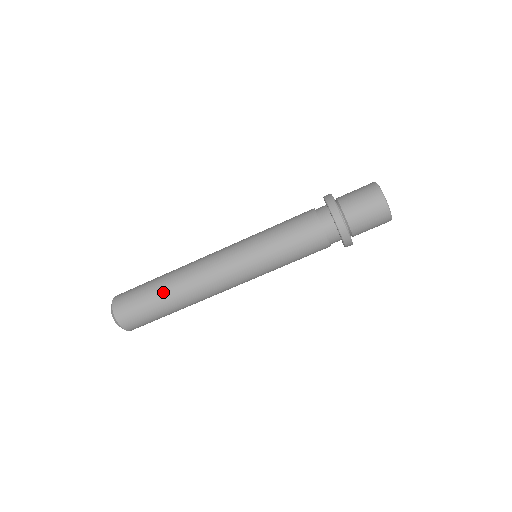
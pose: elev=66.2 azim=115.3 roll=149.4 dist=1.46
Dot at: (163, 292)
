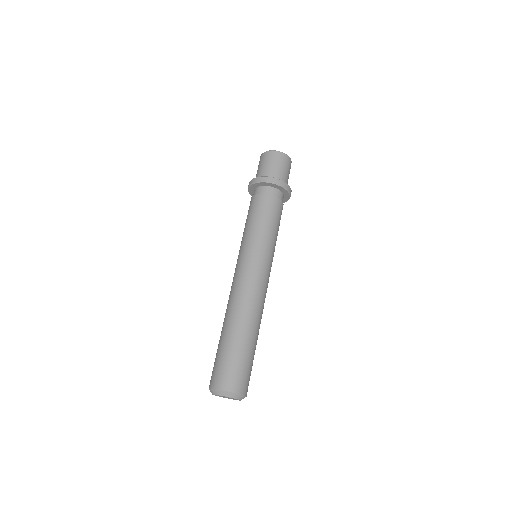
Dot at: (236, 334)
